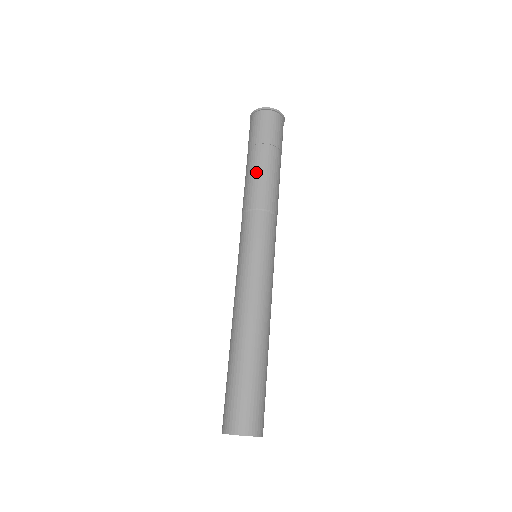
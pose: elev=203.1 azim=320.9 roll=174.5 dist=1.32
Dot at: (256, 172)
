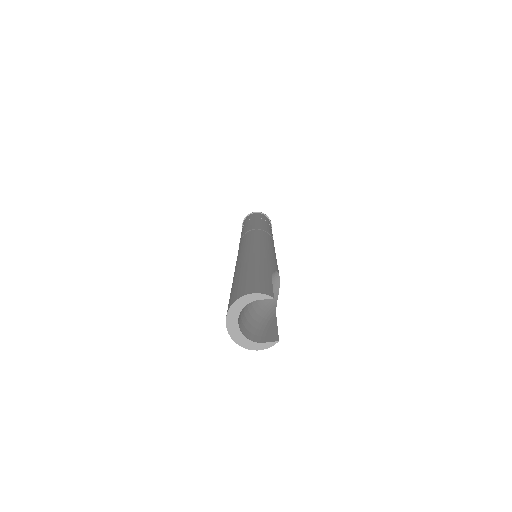
Dot at: occluded
